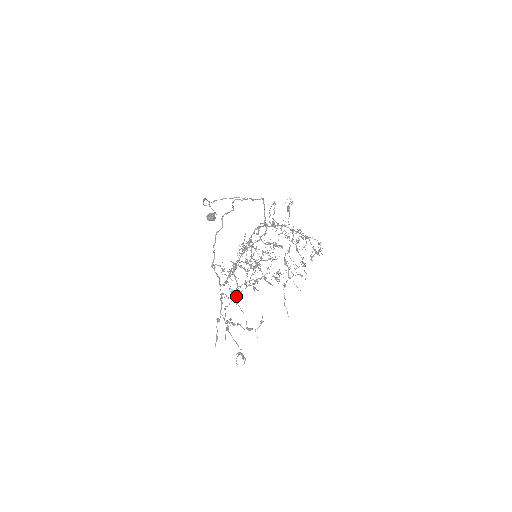
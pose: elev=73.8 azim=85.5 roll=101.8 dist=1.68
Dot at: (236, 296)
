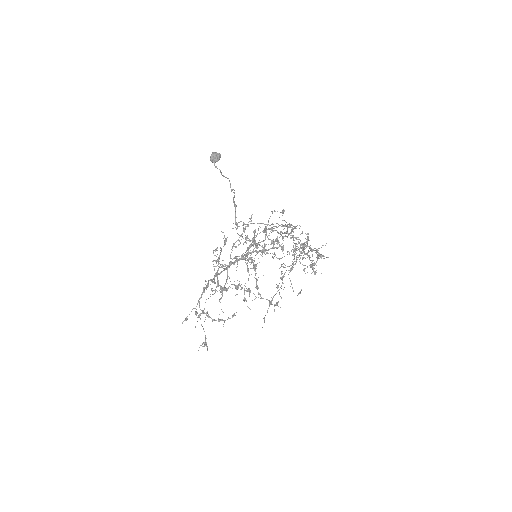
Dot at: occluded
